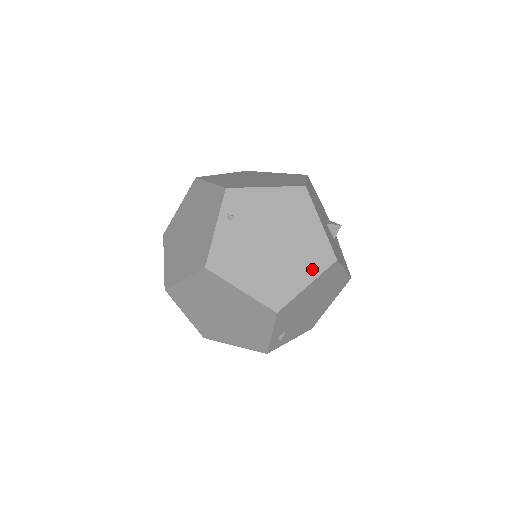
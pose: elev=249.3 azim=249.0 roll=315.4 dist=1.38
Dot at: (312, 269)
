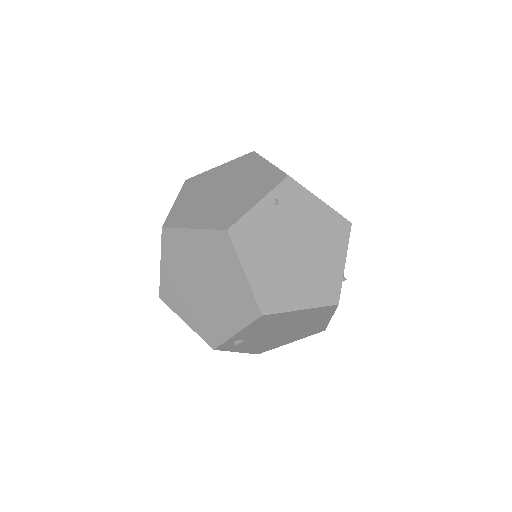
Dot at: (314, 297)
